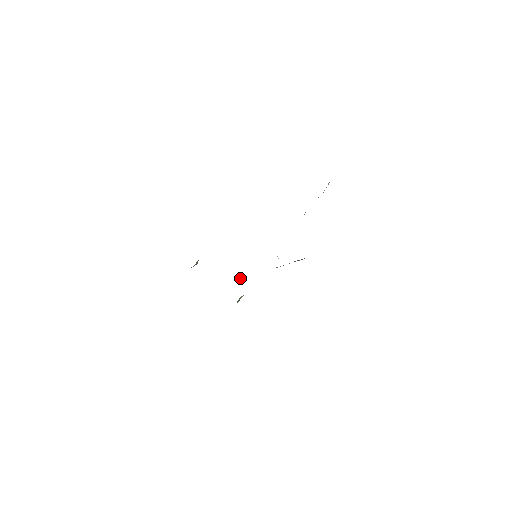
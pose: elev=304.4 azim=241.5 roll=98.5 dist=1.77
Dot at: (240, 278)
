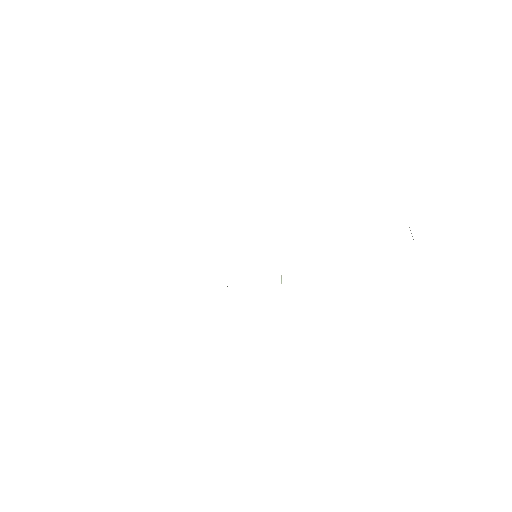
Dot at: occluded
